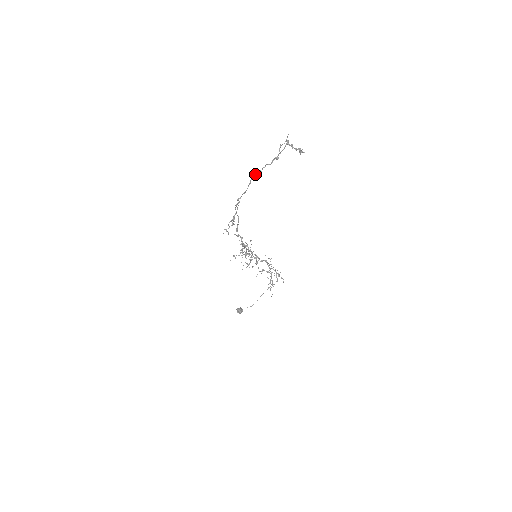
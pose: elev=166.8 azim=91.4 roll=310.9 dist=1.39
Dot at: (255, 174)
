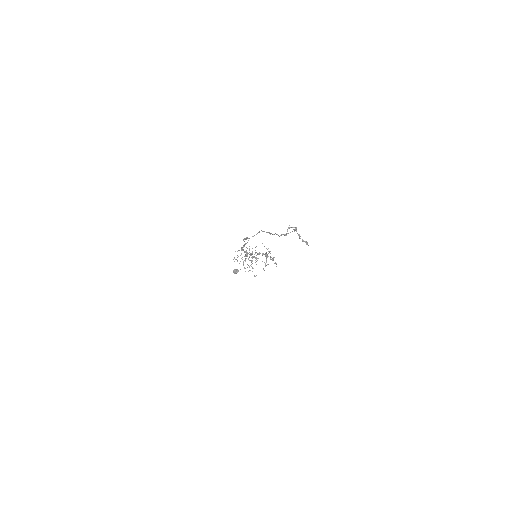
Dot at: (264, 231)
